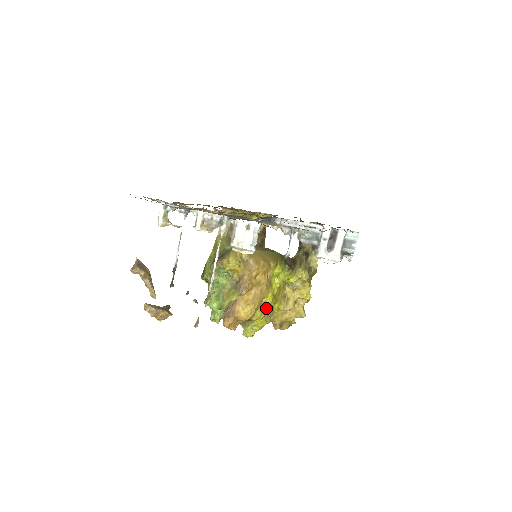
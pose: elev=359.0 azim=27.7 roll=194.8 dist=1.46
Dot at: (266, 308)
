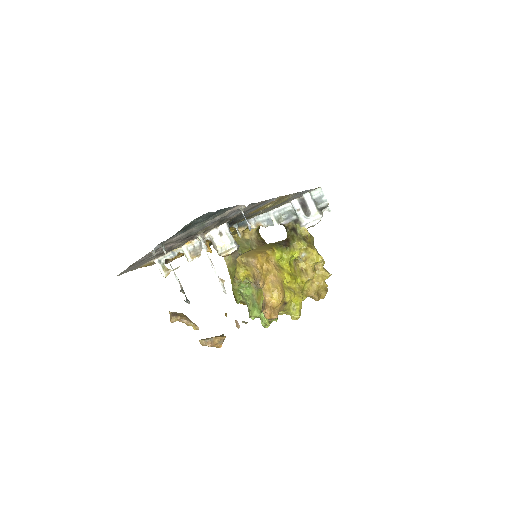
Dot at: (292, 287)
